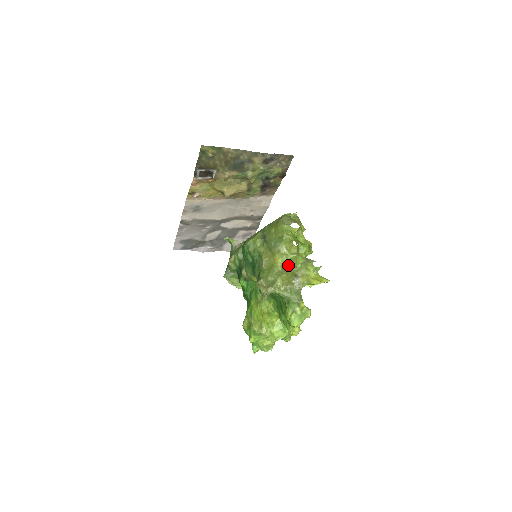
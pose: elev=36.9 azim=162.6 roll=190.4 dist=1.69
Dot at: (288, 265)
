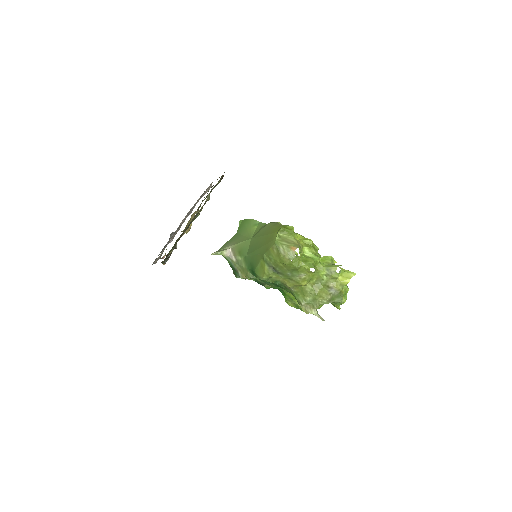
Dot at: (315, 281)
